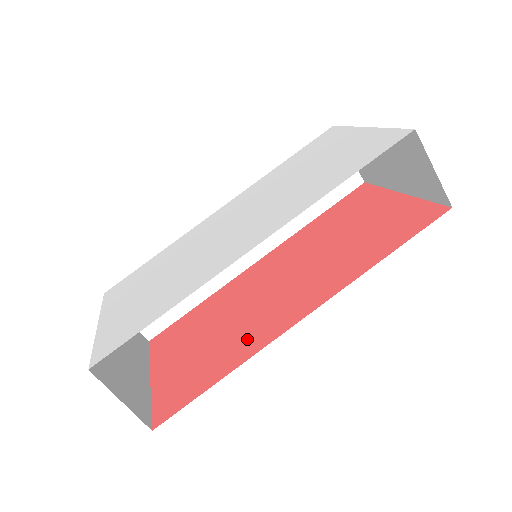
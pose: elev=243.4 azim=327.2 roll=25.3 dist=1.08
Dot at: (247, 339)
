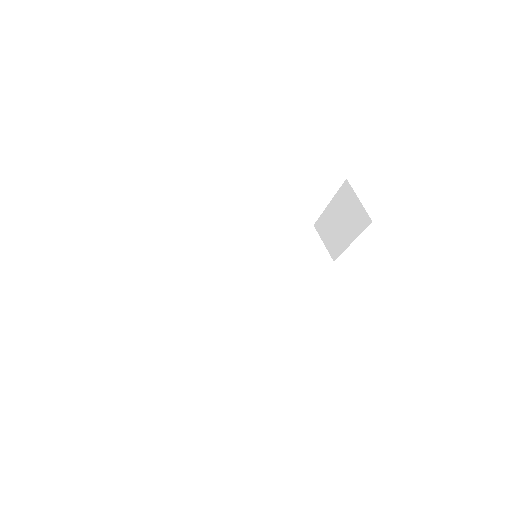
Dot at: occluded
